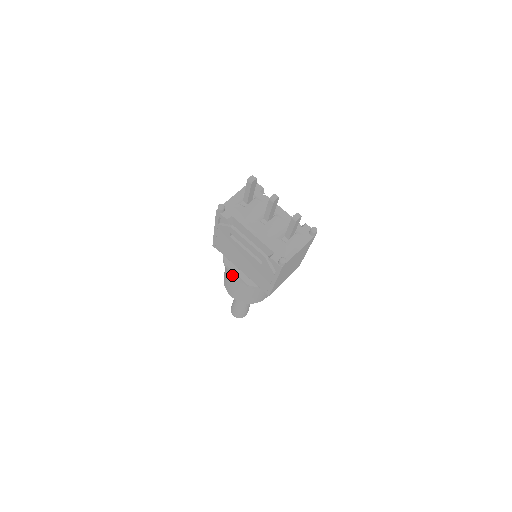
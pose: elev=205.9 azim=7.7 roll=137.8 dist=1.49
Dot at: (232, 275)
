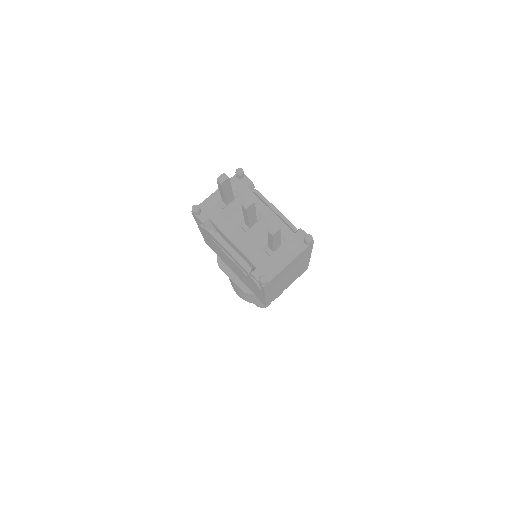
Dot at: occluded
